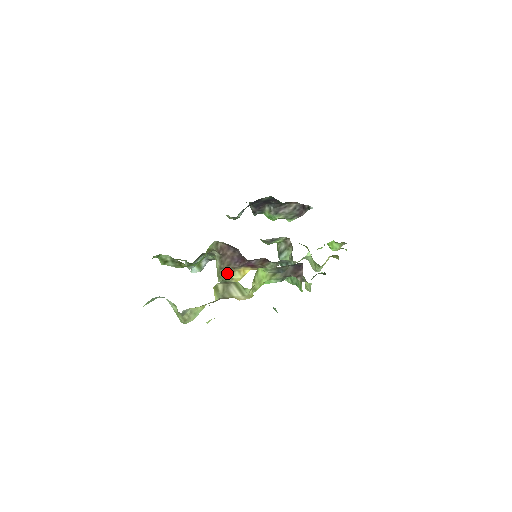
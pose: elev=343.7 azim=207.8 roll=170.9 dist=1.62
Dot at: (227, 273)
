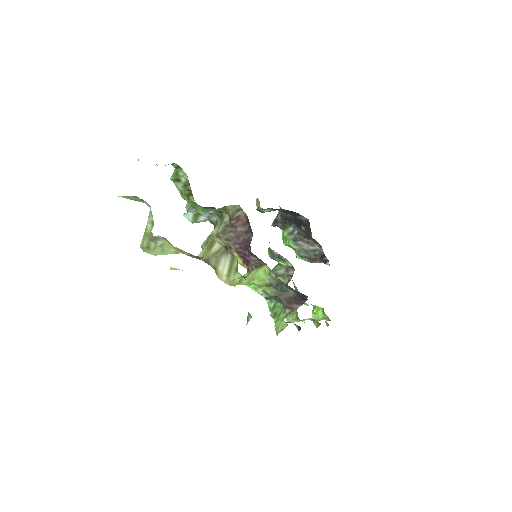
Dot at: occluded
